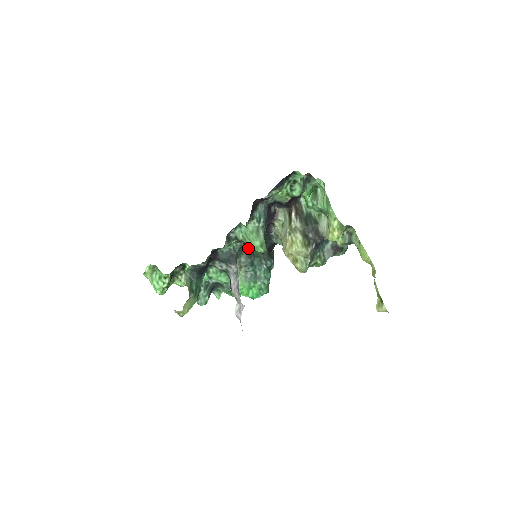
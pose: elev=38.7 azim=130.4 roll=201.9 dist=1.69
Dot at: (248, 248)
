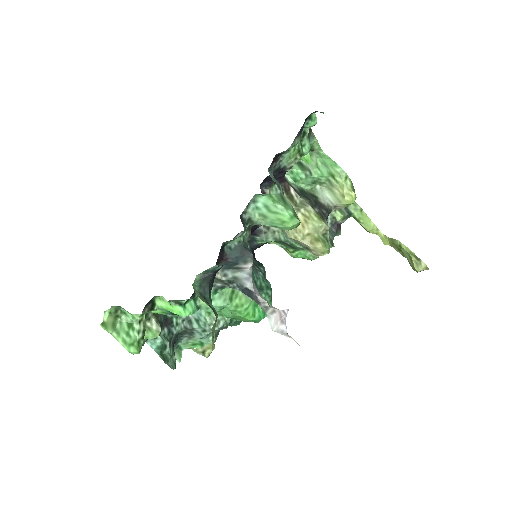
Dot at: occluded
